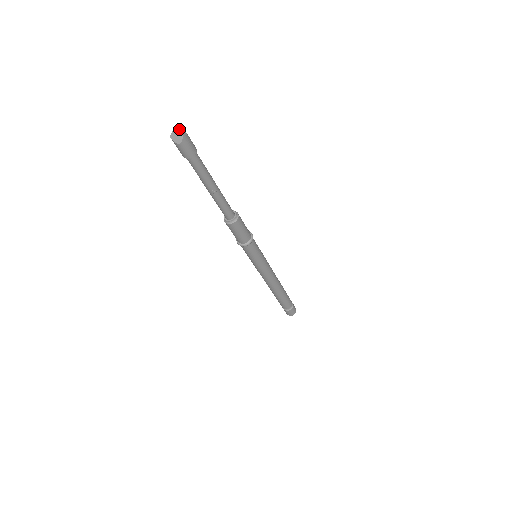
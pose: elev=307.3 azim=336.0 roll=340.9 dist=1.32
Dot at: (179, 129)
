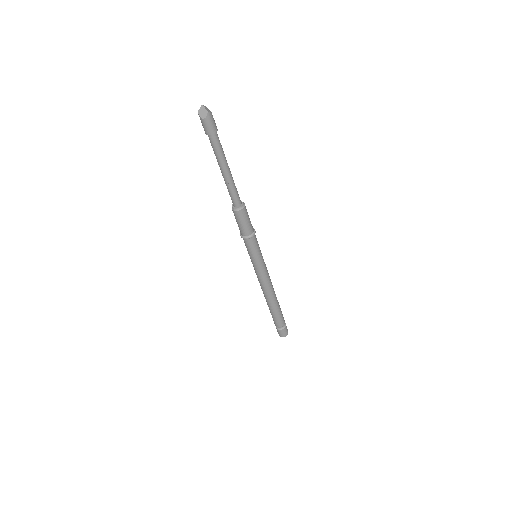
Dot at: (206, 108)
